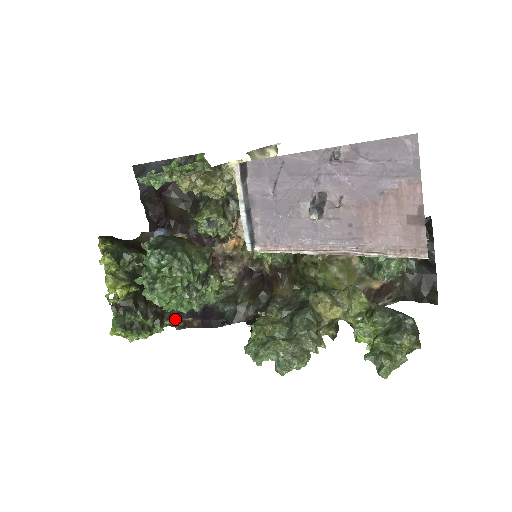
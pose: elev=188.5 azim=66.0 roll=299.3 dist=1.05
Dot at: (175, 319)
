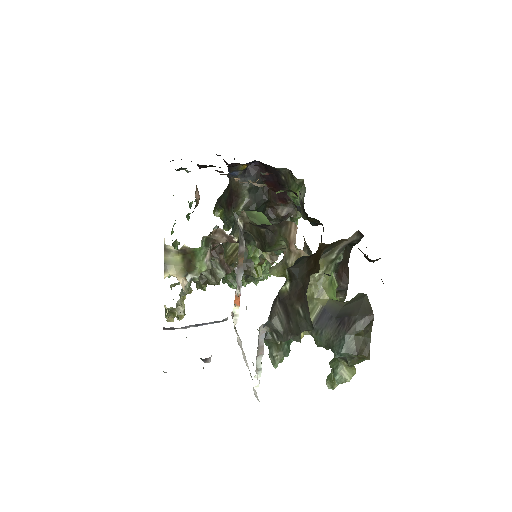
Dot at: occluded
